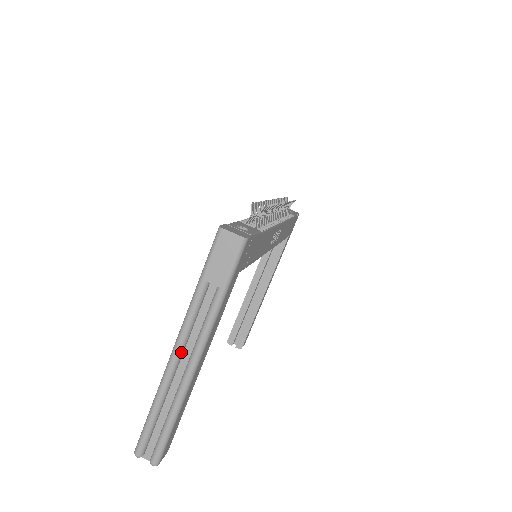
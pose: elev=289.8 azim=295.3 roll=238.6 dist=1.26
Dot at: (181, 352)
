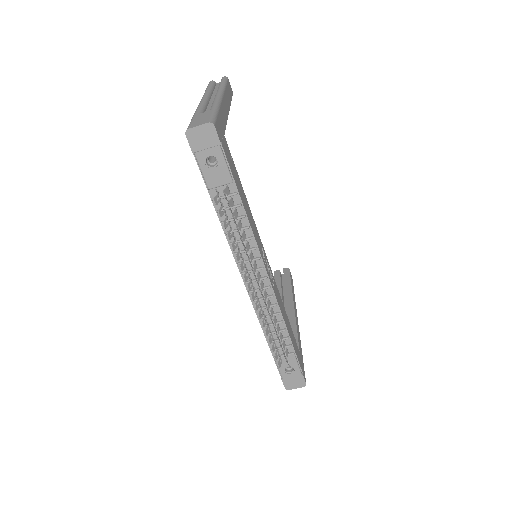
Dot at: occluded
